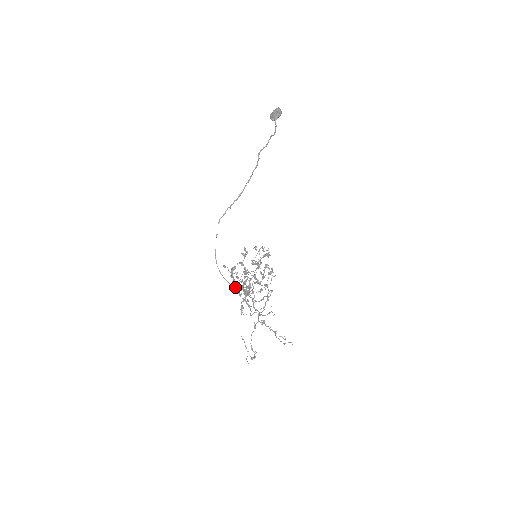
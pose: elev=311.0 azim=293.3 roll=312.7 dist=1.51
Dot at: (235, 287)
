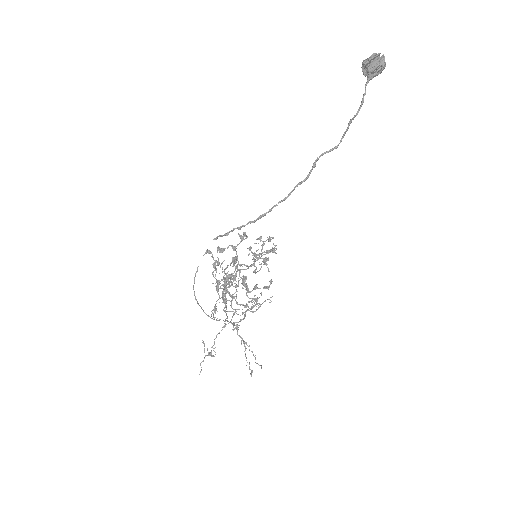
Dot at: (210, 317)
